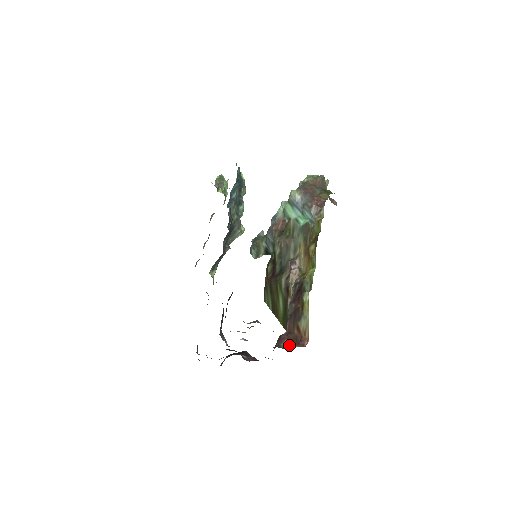
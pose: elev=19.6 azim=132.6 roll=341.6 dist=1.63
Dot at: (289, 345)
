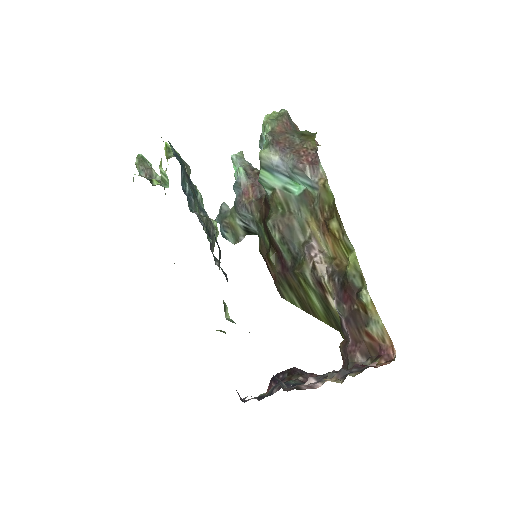
Dot at: (365, 358)
